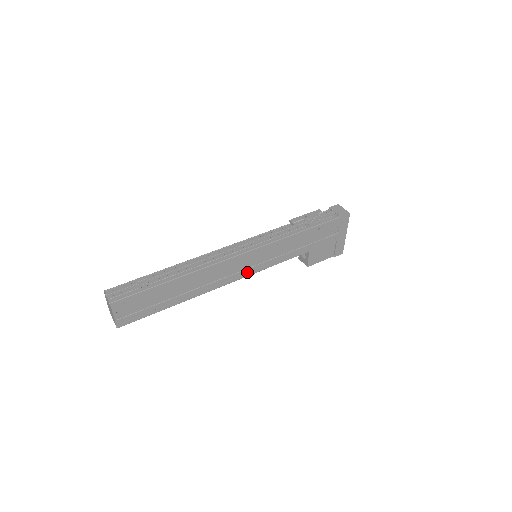
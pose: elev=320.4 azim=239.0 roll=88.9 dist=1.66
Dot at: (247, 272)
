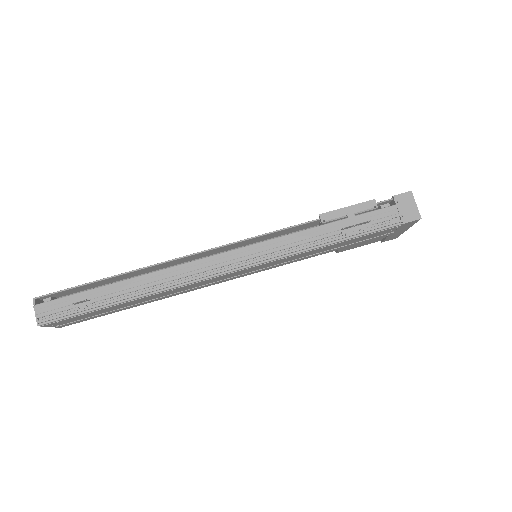
Dot at: (238, 276)
